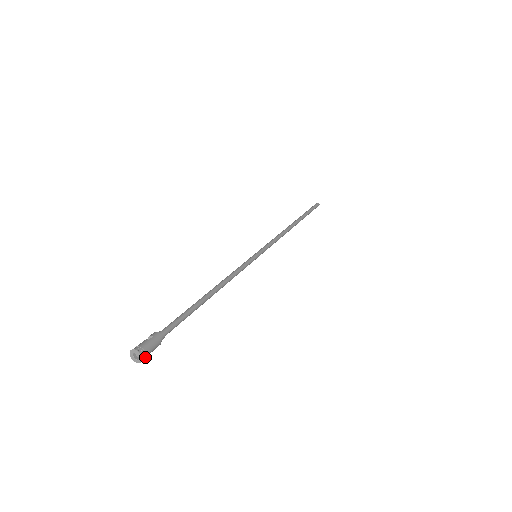
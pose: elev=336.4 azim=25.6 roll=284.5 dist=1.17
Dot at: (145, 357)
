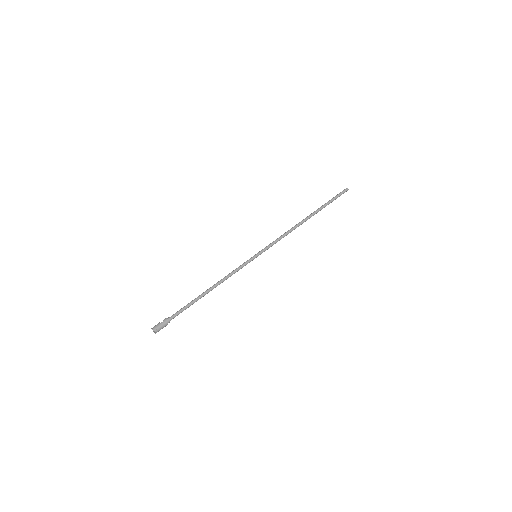
Dot at: occluded
